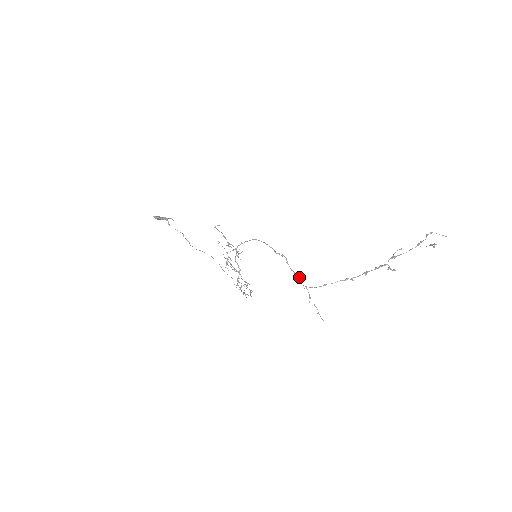
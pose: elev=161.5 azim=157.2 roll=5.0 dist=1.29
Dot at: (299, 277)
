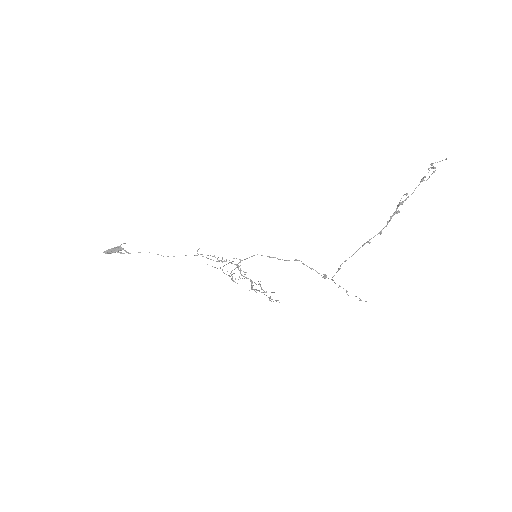
Dot at: (326, 277)
